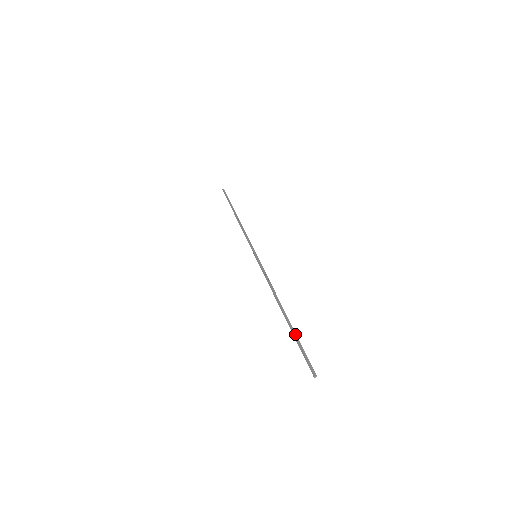
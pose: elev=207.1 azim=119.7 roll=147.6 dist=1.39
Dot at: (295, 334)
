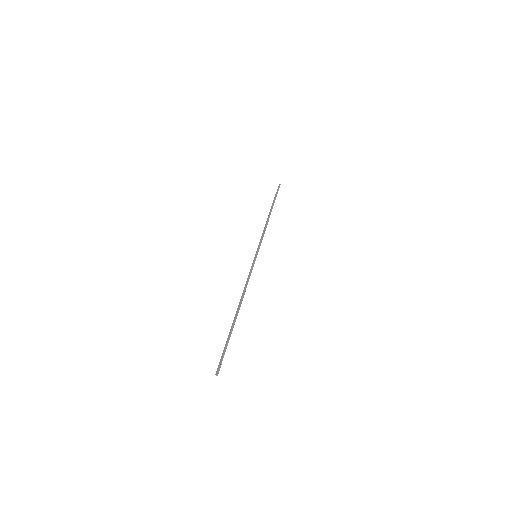
Dot at: (230, 335)
